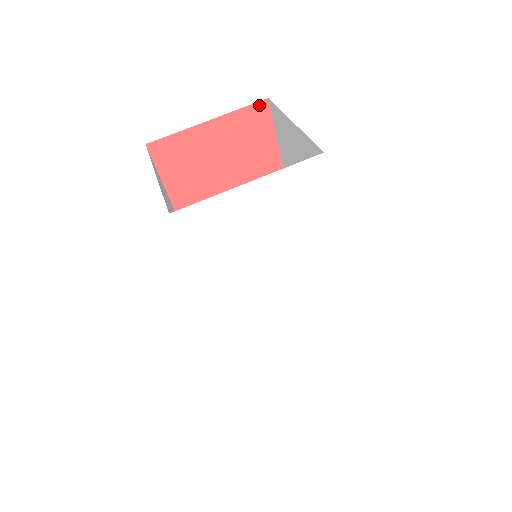
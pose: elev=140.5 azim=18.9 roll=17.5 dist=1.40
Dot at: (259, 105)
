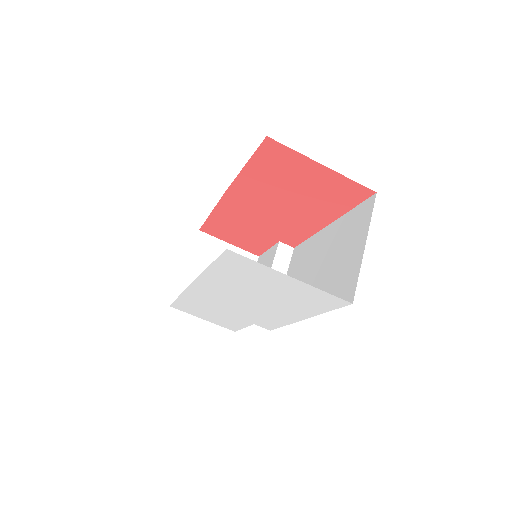
Dot at: (366, 189)
